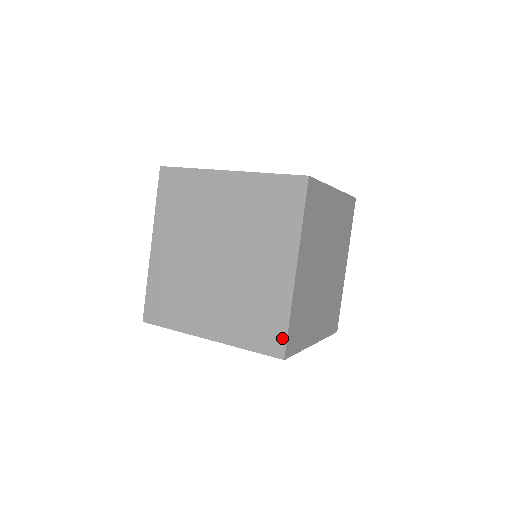
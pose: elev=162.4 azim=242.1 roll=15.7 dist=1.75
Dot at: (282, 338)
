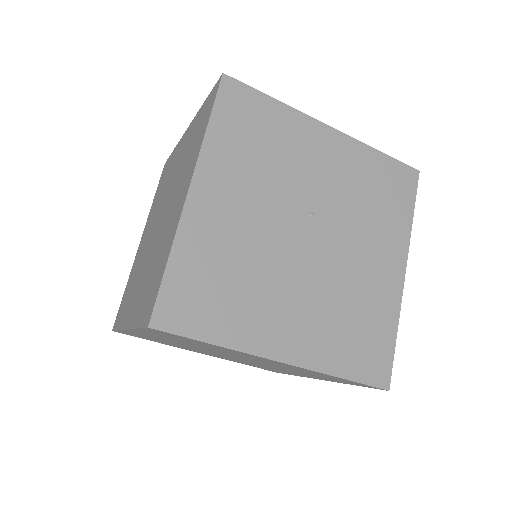
Dot at: occluded
